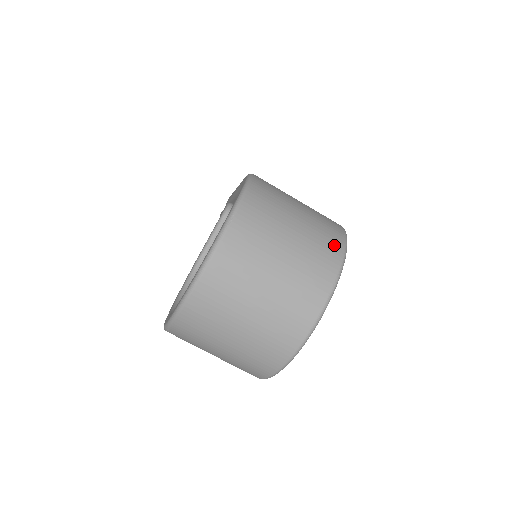
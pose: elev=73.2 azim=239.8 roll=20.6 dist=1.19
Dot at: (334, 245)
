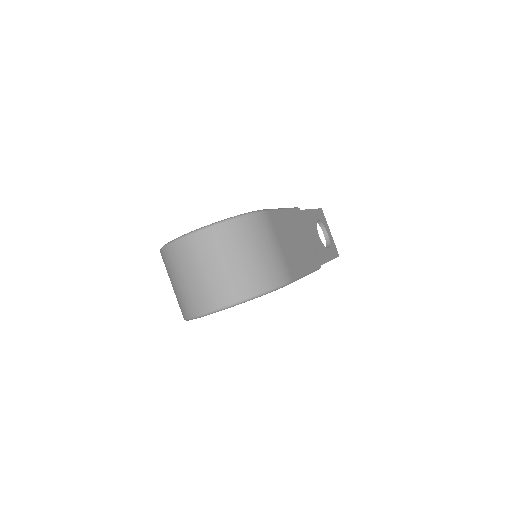
Dot at: (248, 289)
